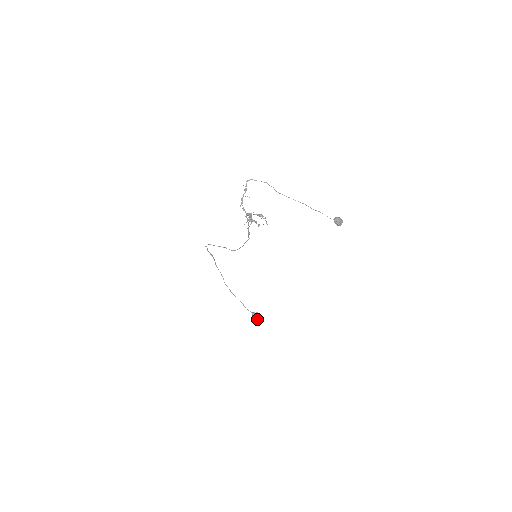
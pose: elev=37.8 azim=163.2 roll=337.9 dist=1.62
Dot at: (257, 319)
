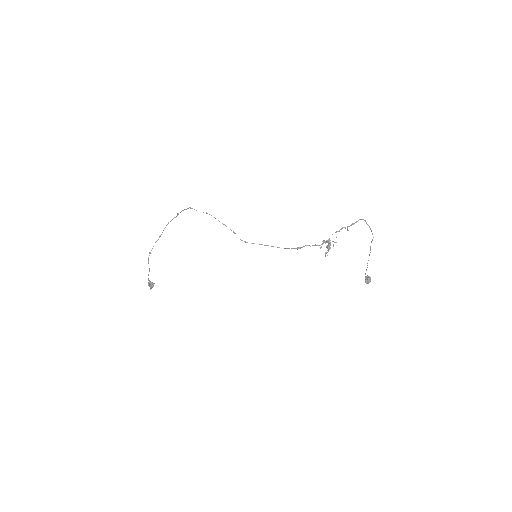
Dot at: occluded
